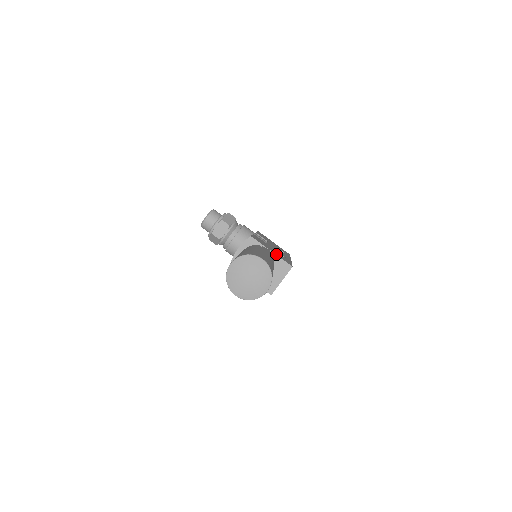
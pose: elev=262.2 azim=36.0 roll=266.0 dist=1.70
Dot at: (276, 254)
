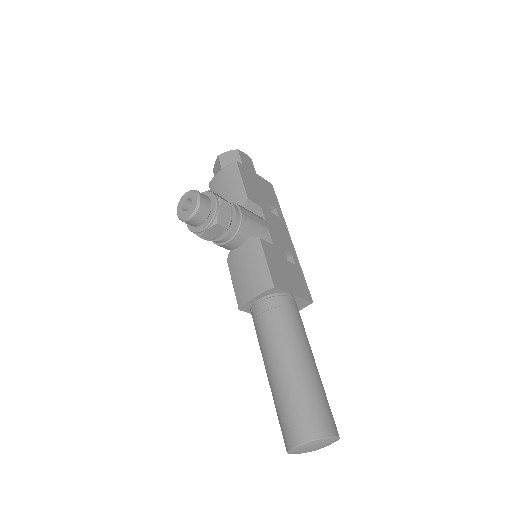
Dot at: (297, 293)
